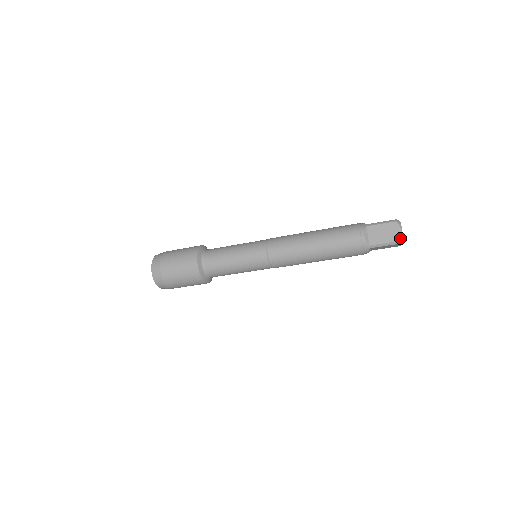
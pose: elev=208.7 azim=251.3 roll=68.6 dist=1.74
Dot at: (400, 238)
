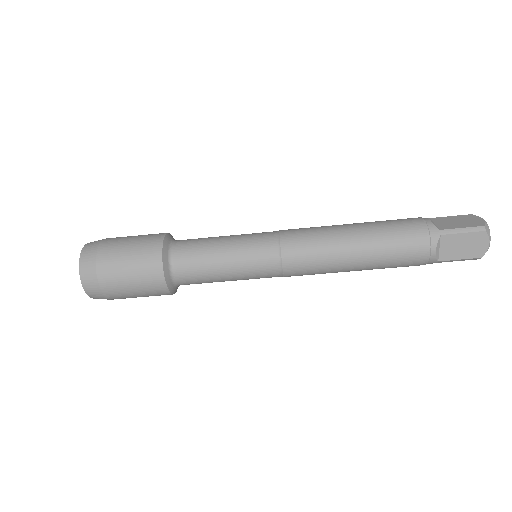
Dot at: (485, 224)
